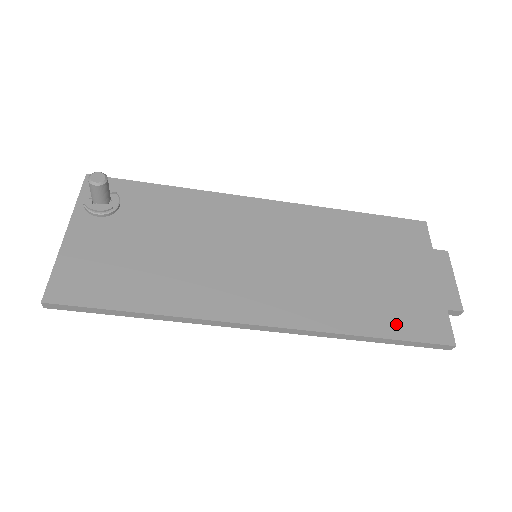
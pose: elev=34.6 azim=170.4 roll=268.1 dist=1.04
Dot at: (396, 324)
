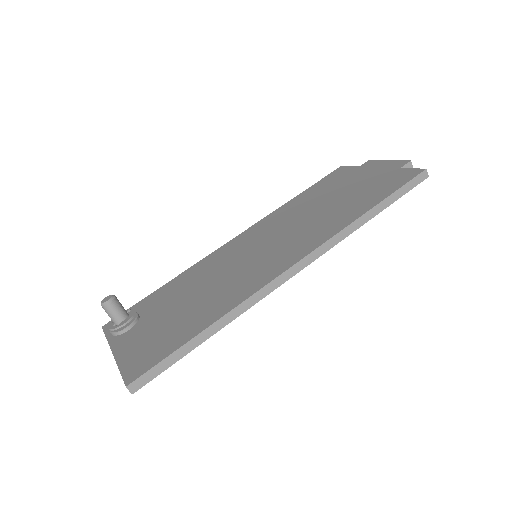
Dot at: (378, 195)
